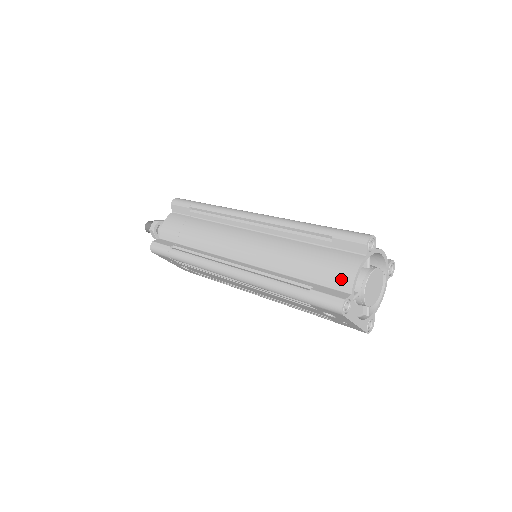
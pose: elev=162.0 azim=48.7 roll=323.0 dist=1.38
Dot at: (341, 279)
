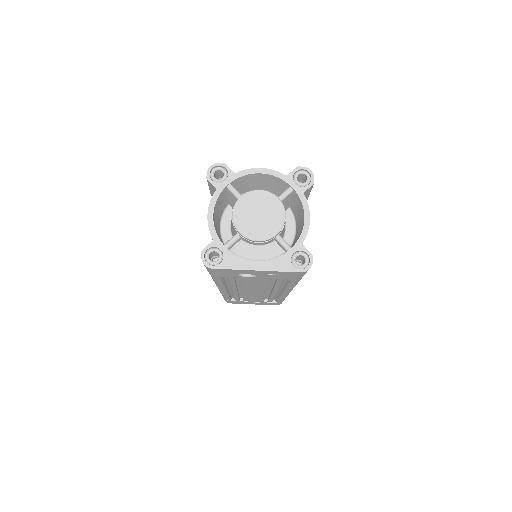
Dot at: occluded
